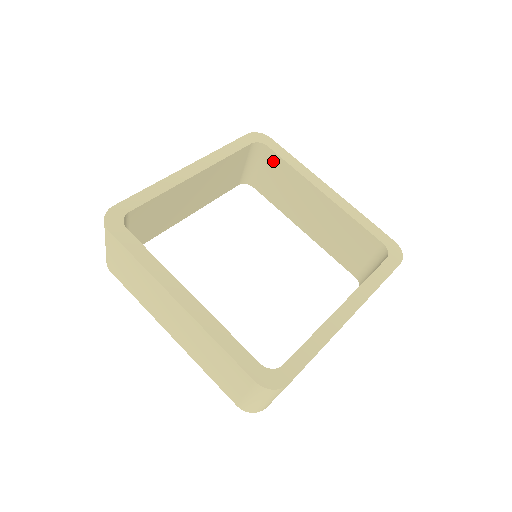
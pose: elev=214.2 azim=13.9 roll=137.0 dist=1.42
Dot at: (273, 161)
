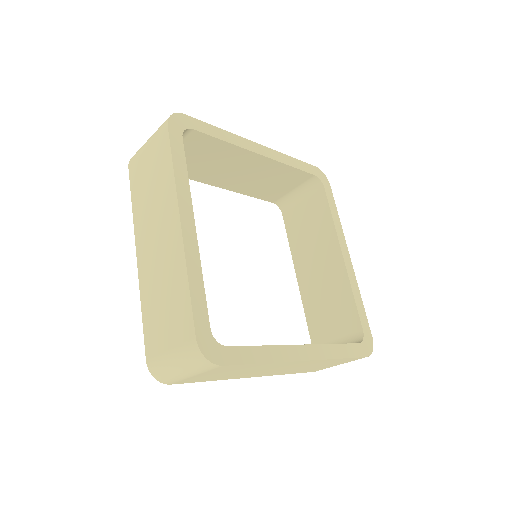
Dot at: (198, 141)
